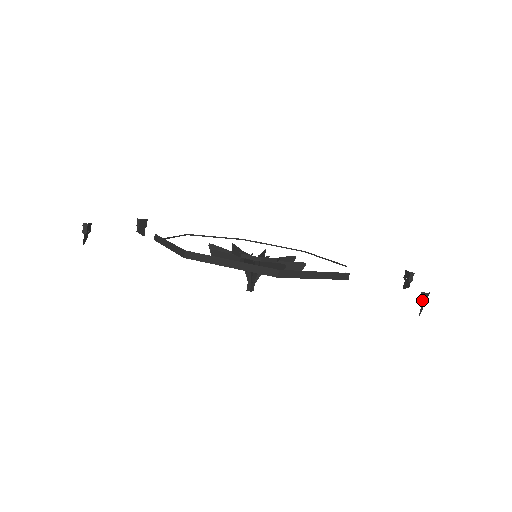
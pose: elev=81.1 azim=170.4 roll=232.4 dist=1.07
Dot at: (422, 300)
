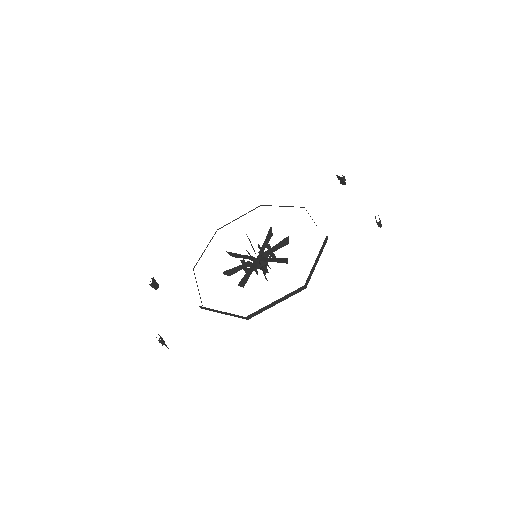
Dot at: (379, 225)
